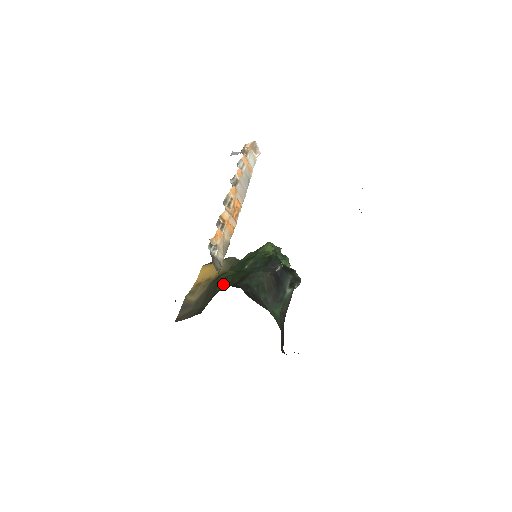
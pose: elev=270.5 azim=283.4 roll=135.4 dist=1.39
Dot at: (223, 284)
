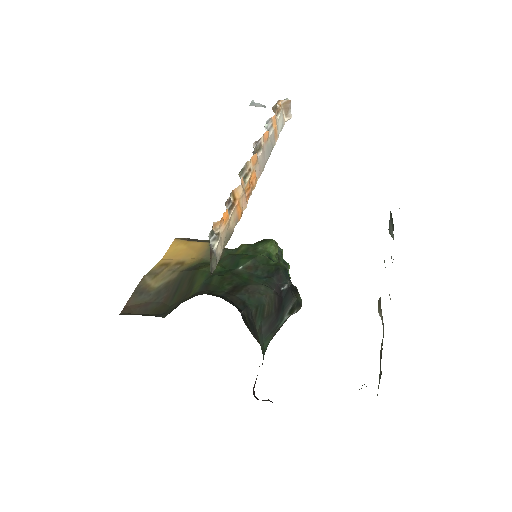
Dot at: (205, 284)
